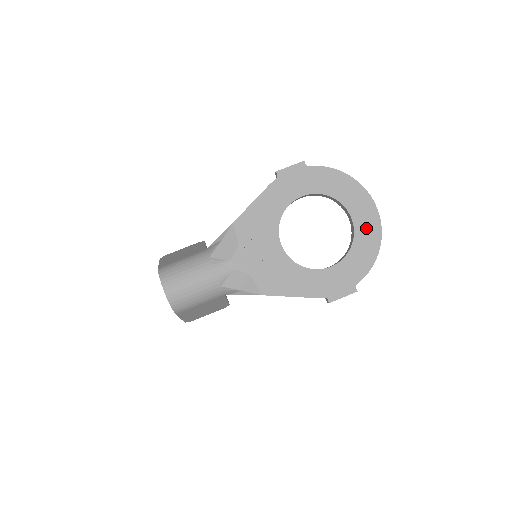
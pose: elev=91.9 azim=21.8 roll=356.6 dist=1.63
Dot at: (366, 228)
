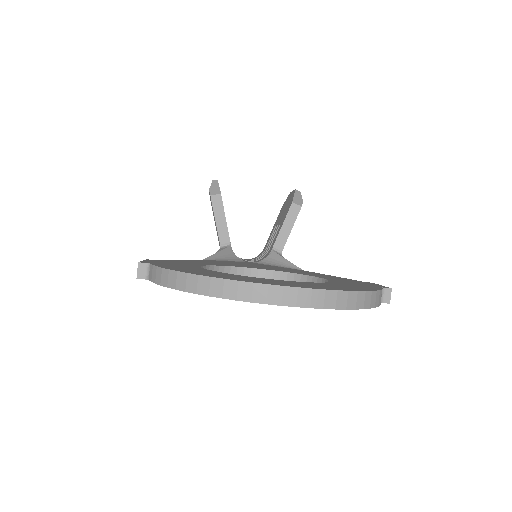
Dot at: occluded
